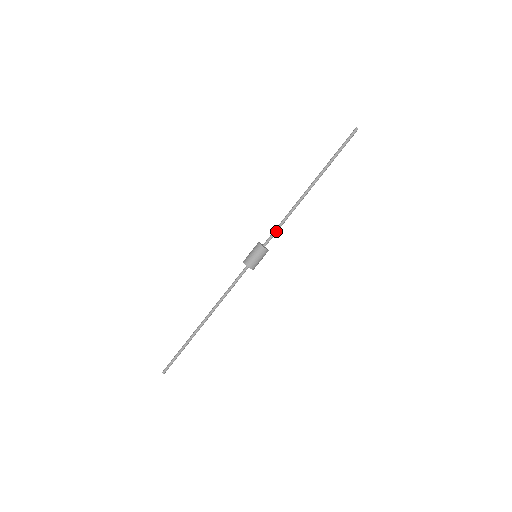
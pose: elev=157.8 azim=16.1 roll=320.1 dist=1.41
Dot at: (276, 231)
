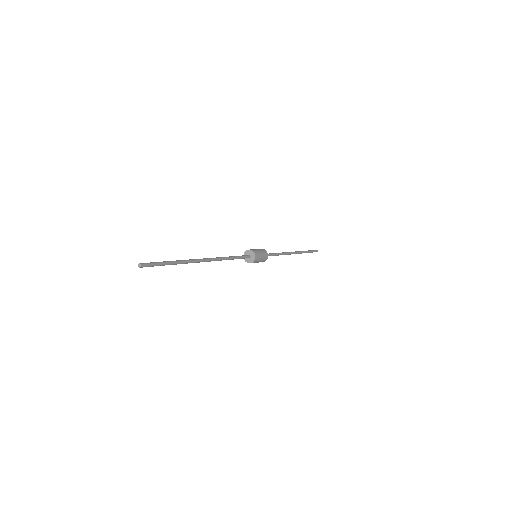
Dot at: (272, 254)
